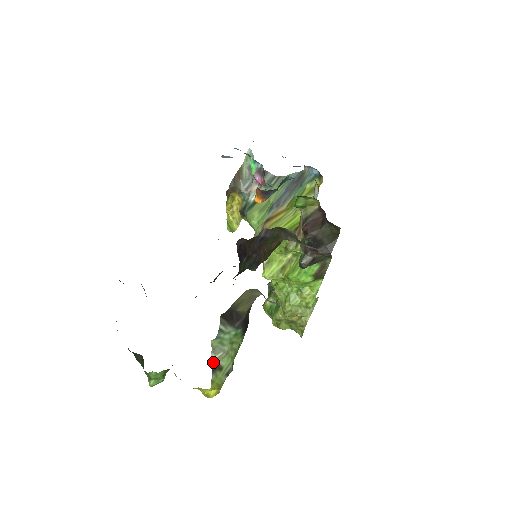
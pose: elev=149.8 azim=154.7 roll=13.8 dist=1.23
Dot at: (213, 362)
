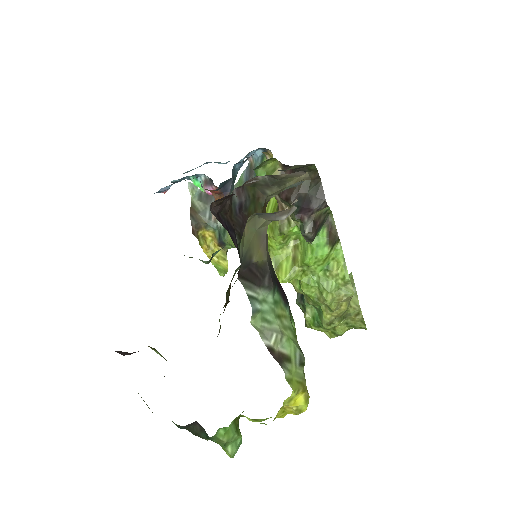
Dot at: (272, 352)
